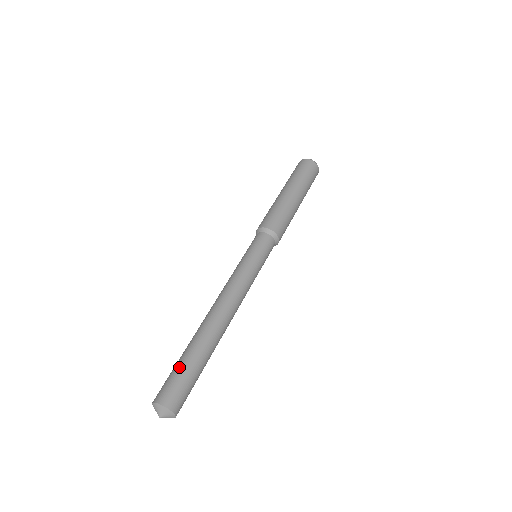
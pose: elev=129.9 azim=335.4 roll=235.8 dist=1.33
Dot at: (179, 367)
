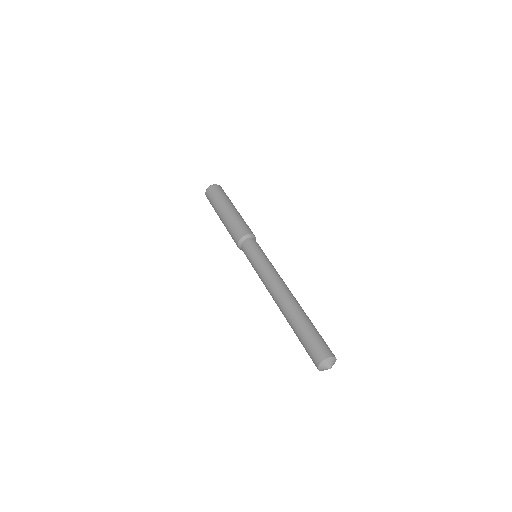
Dot at: (302, 342)
